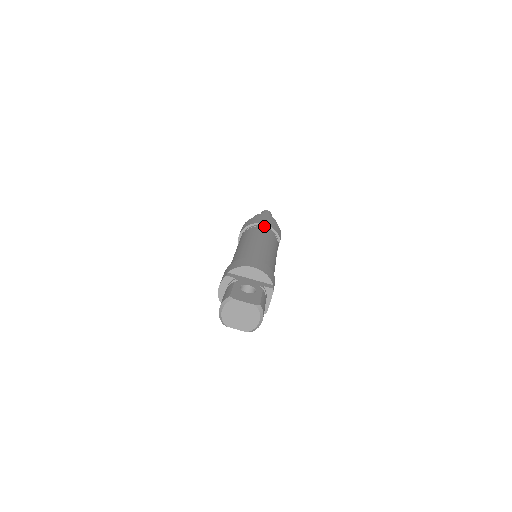
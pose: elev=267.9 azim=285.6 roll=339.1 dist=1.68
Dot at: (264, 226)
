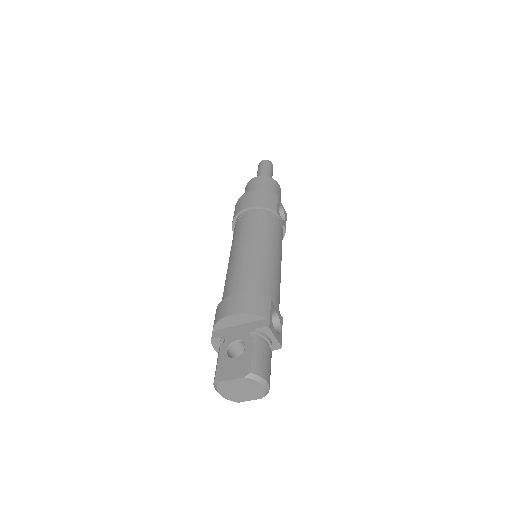
Dot at: (248, 211)
